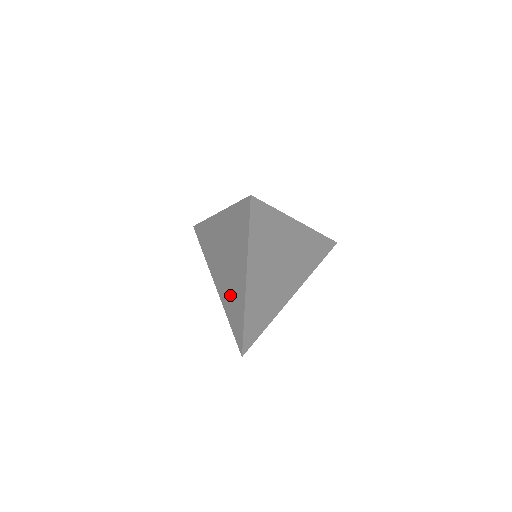
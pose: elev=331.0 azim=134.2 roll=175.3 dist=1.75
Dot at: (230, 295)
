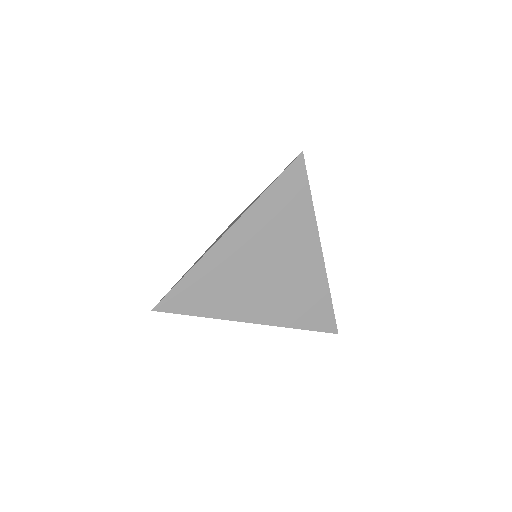
Dot at: occluded
